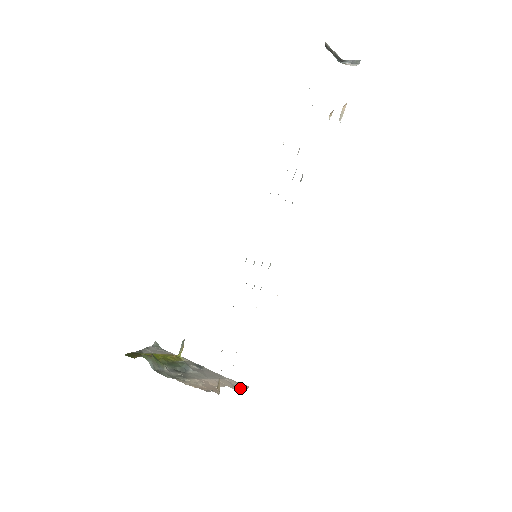
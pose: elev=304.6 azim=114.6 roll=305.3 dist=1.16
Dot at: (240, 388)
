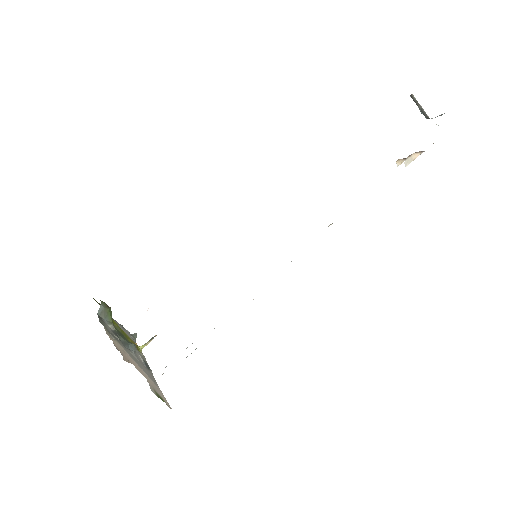
Dot at: (158, 394)
